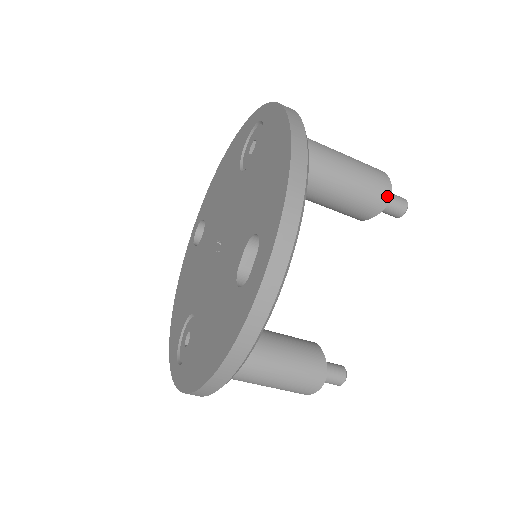
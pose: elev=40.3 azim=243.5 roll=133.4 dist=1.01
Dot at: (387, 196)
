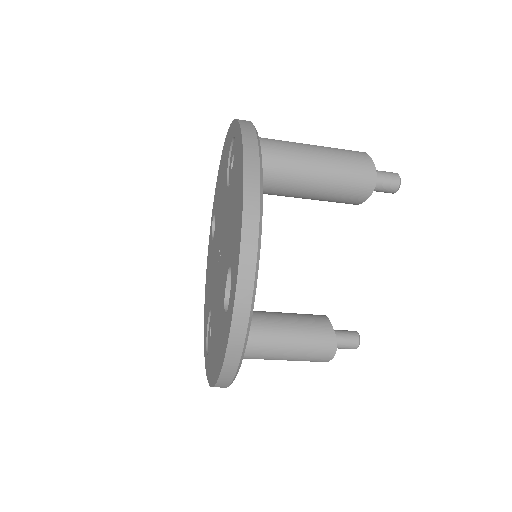
Dot at: (372, 183)
